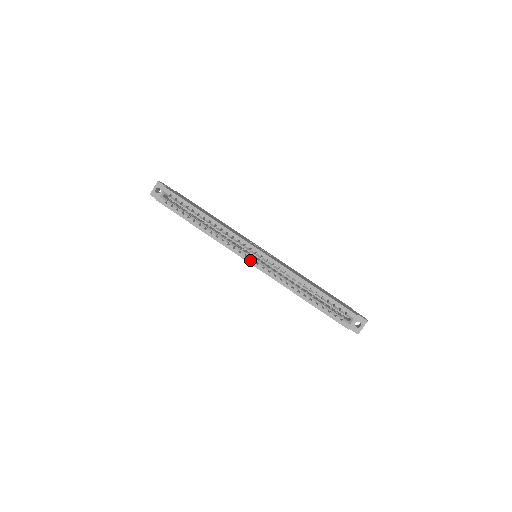
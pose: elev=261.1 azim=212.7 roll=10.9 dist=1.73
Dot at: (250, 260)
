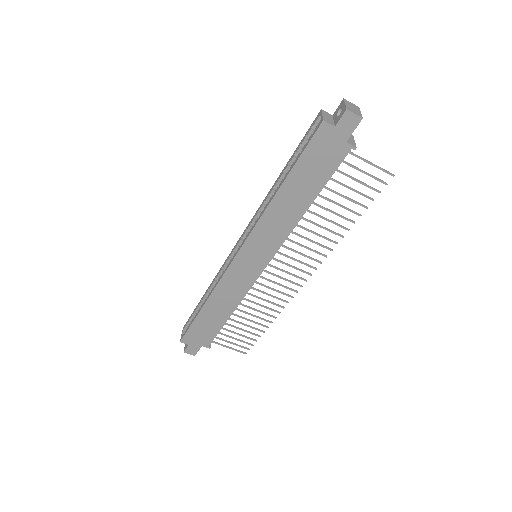
Dot at: (236, 253)
